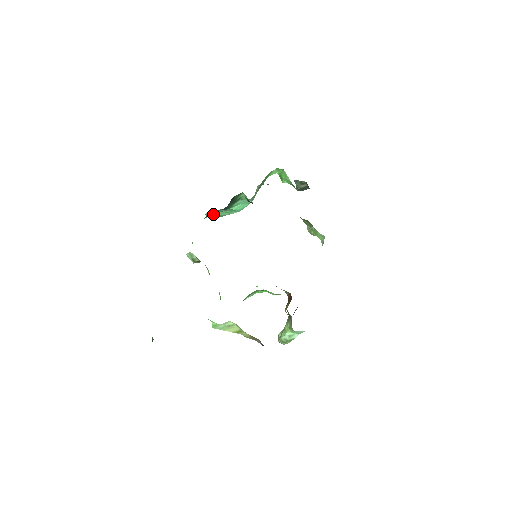
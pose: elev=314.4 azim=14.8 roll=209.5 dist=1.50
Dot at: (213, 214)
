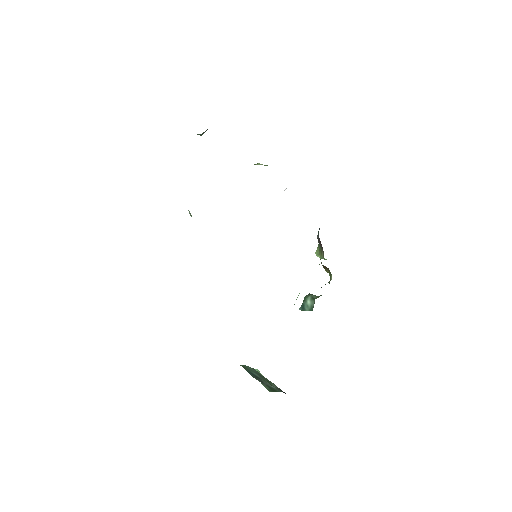
Dot at: occluded
